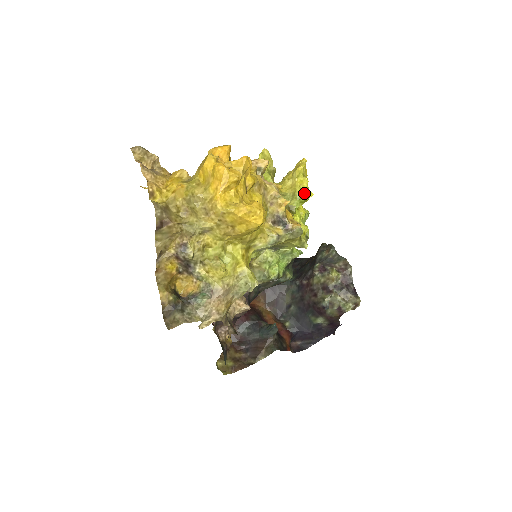
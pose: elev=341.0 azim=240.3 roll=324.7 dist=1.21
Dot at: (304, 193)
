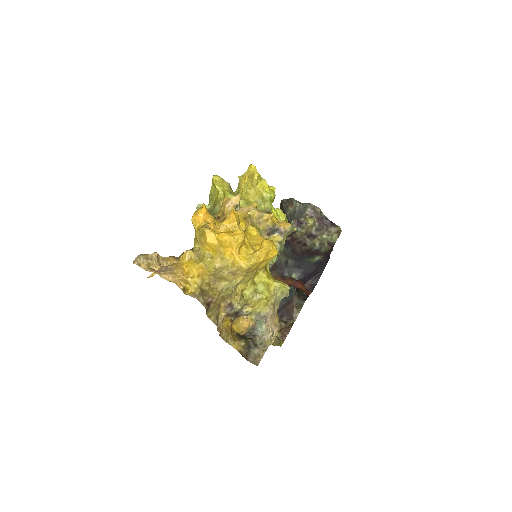
Dot at: (270, 193)
